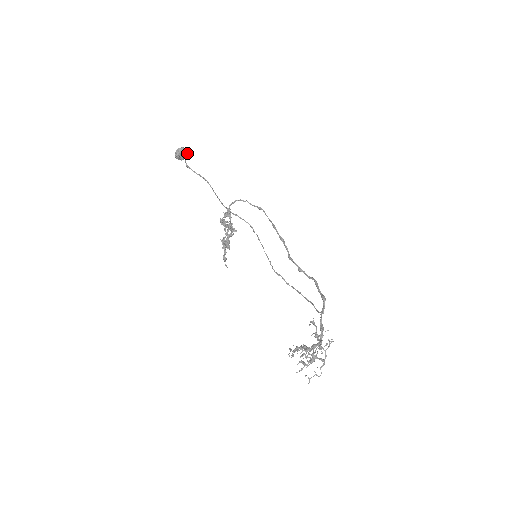
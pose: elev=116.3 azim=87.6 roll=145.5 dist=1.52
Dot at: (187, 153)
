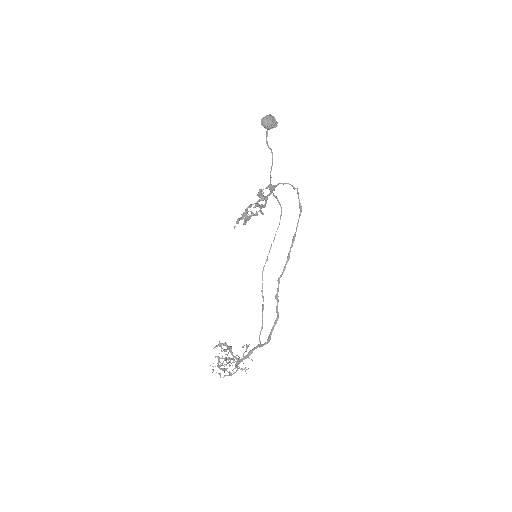
Dot at: occluded
